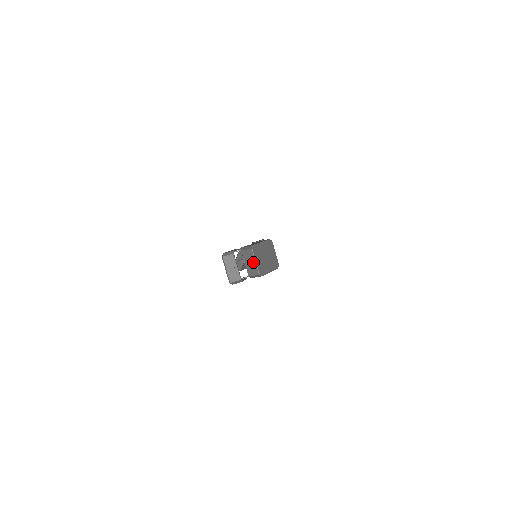
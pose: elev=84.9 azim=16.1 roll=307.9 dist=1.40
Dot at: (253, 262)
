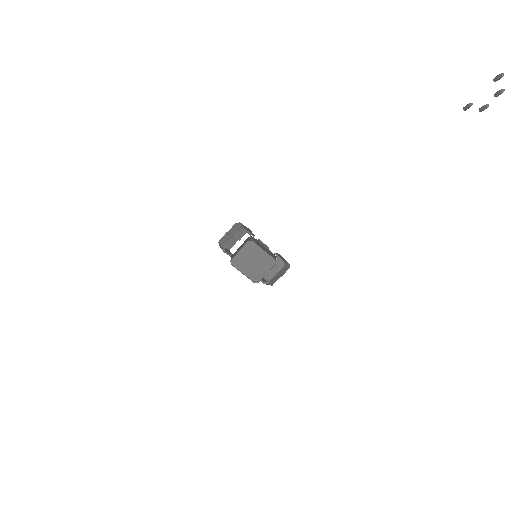
Dot at: (239, 250)
